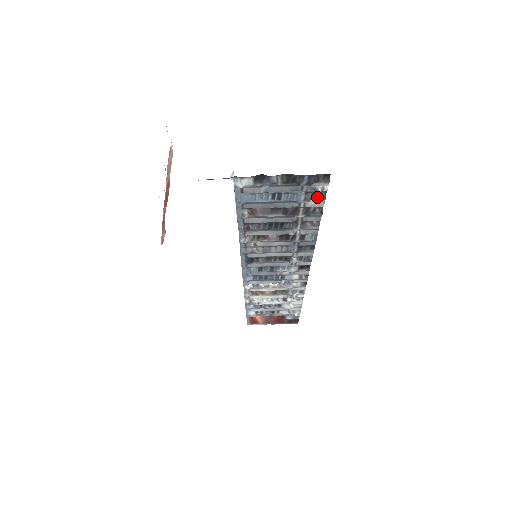
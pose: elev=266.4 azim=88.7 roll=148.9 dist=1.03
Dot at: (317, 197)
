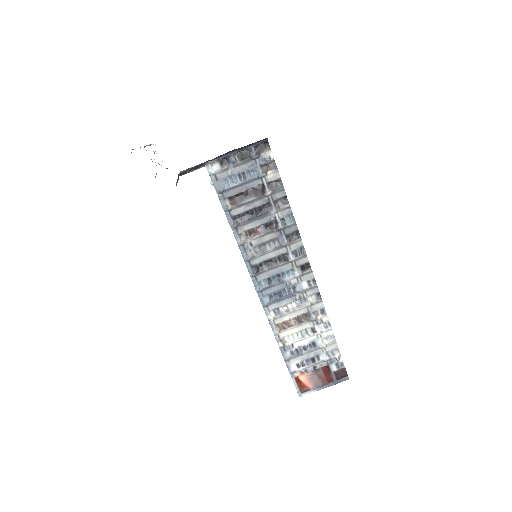
Dot at: (271, 169)
